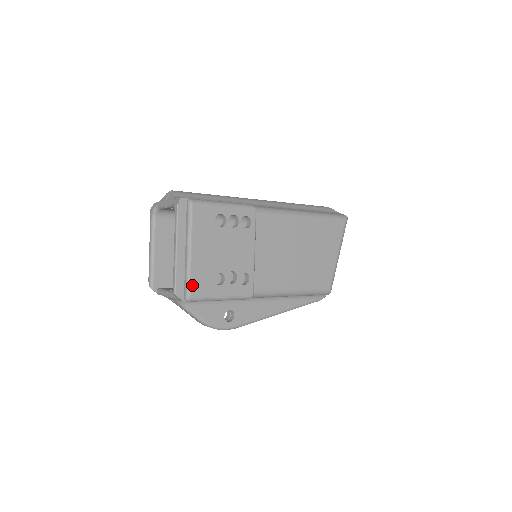
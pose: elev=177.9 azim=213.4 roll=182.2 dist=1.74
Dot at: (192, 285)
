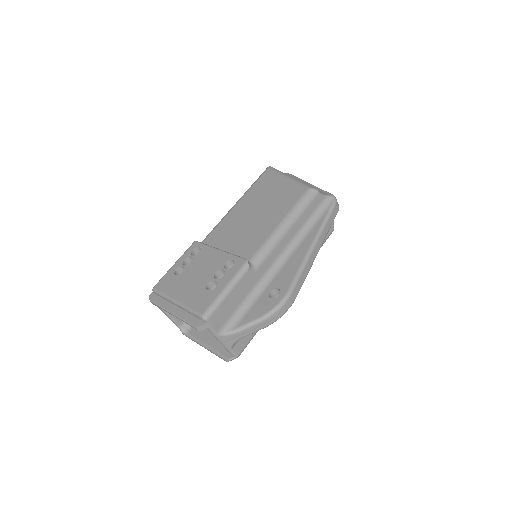
Dot at: (196, 309)
